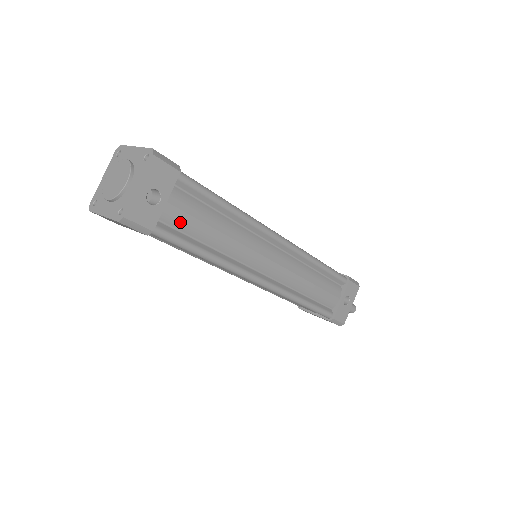
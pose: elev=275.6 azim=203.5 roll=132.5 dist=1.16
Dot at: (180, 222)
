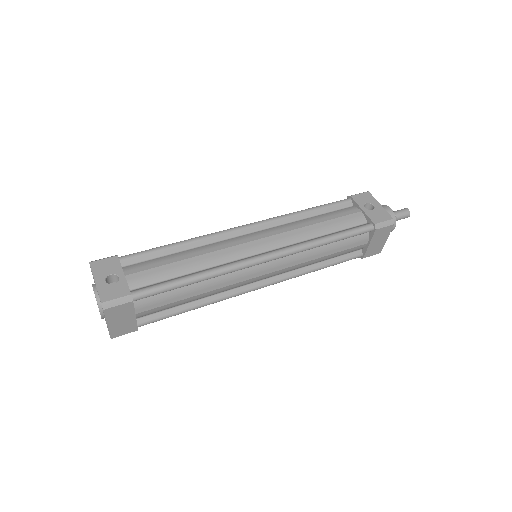
Dot at: (150, 278)
